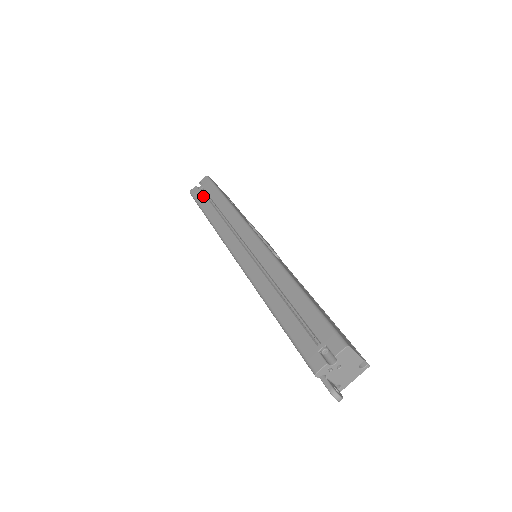
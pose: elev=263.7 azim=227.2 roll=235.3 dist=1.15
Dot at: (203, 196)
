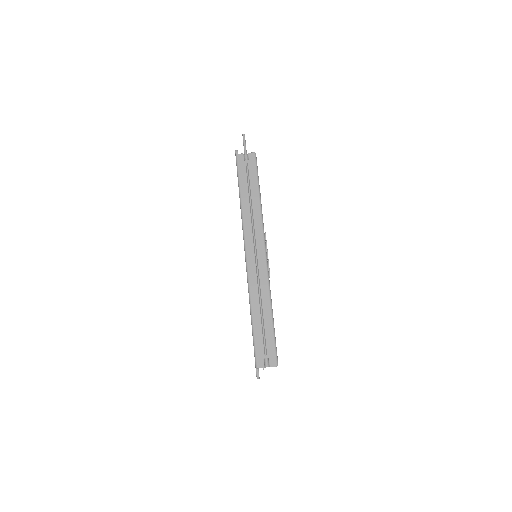
Dot at: (245, 174)
